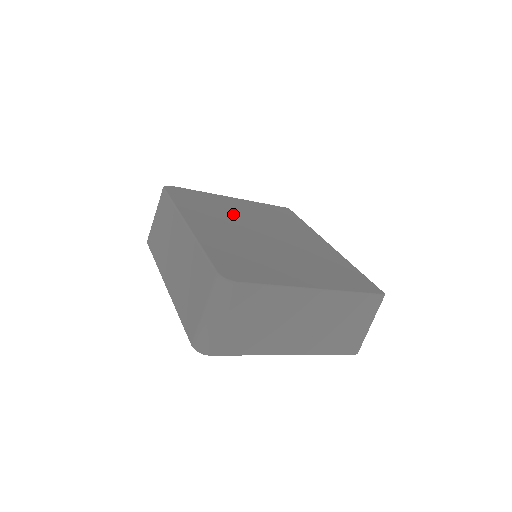
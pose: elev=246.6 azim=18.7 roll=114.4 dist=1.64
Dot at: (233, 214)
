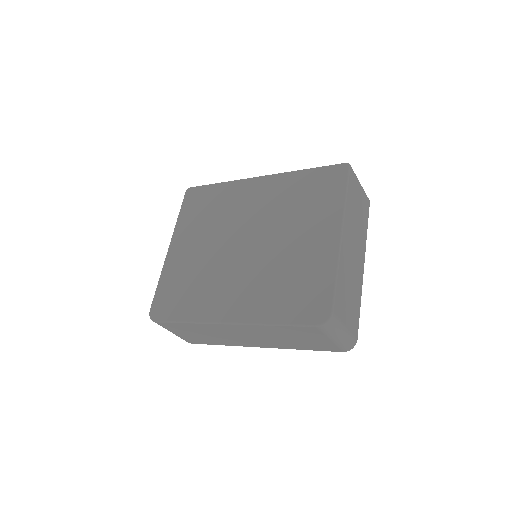
Dot at: (206, 263)
